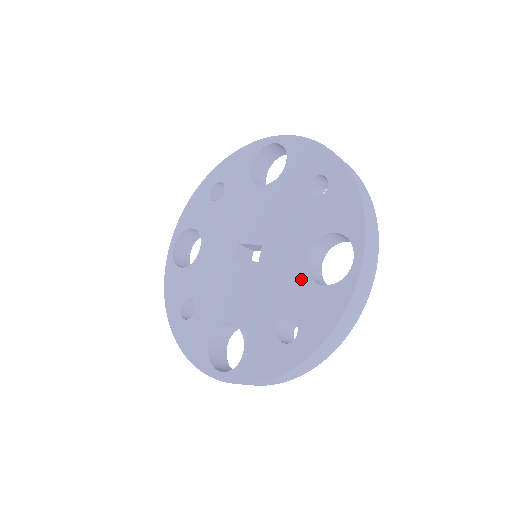
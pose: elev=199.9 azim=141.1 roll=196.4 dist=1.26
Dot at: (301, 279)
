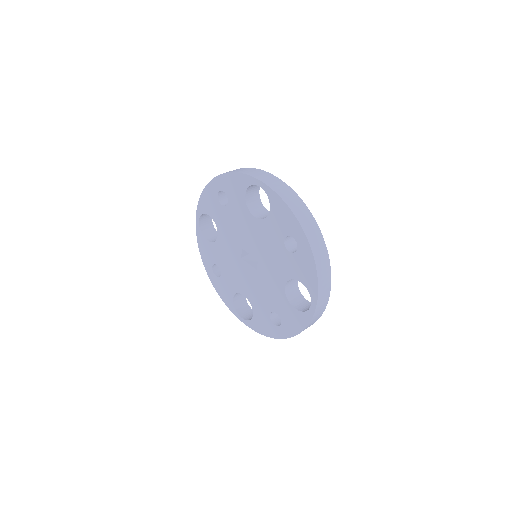
Dot at: (282, 297)
